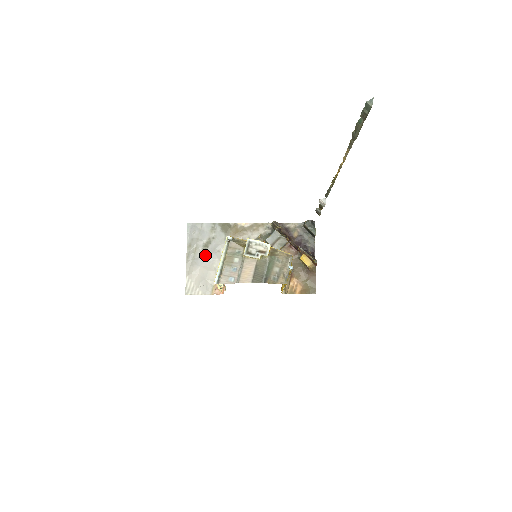
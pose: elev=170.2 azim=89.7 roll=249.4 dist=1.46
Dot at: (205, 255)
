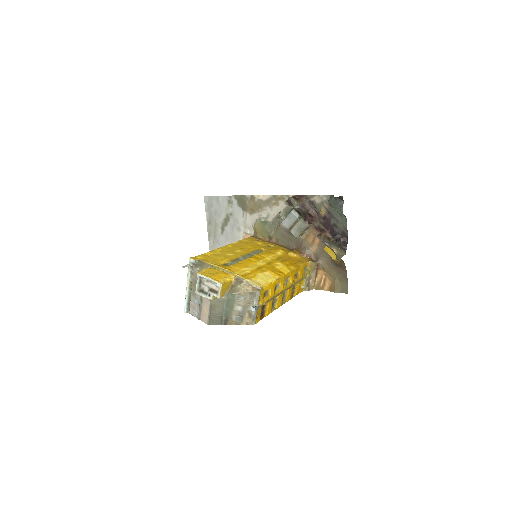
Dot at: (225, 235)
